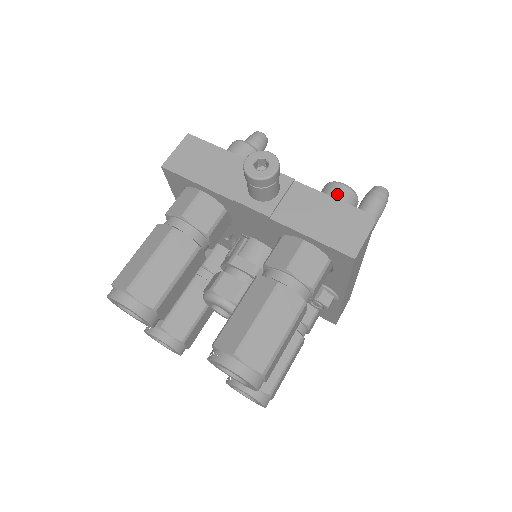
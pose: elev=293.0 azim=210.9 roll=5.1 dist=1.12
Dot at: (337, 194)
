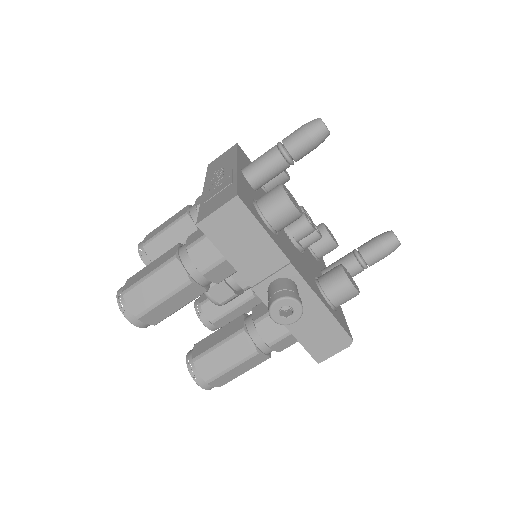
Dot at: (343, 295)
